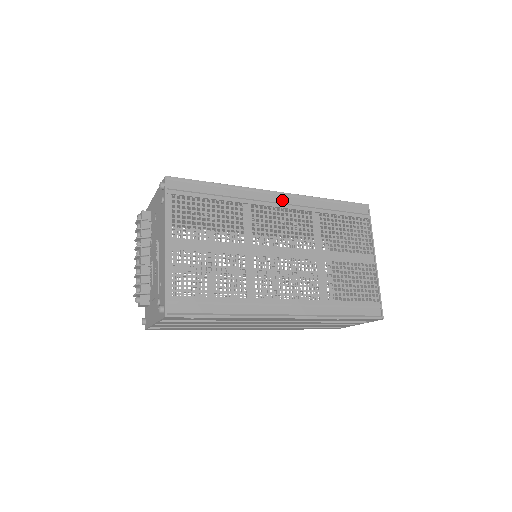
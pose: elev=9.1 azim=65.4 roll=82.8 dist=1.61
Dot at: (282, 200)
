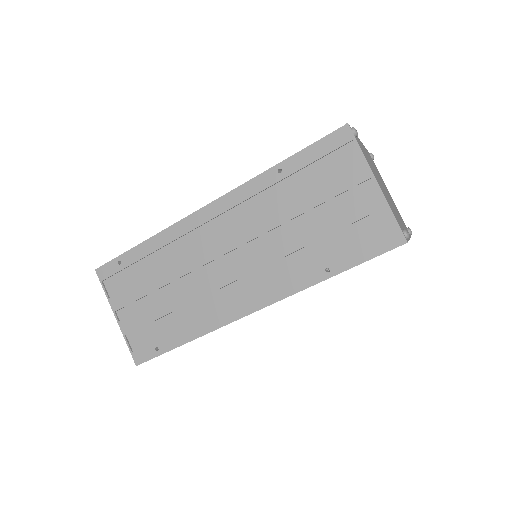
Dot at: occluded
